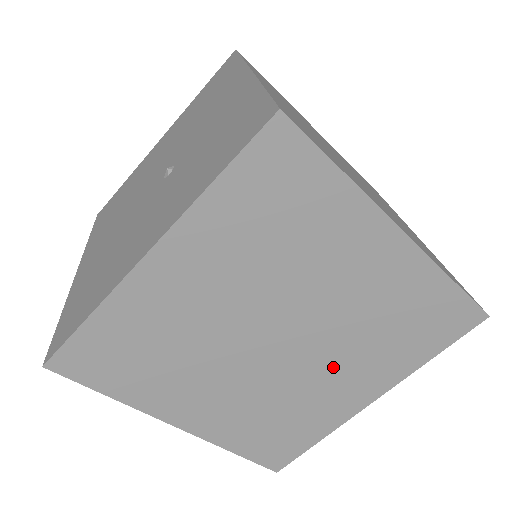
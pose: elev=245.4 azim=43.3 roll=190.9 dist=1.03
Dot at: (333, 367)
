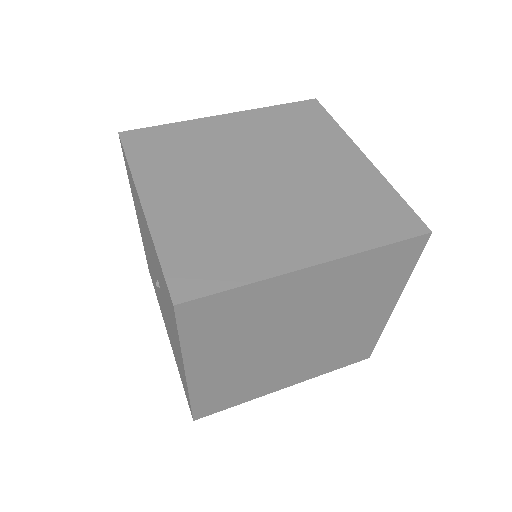
Dot at: (347, 319)
